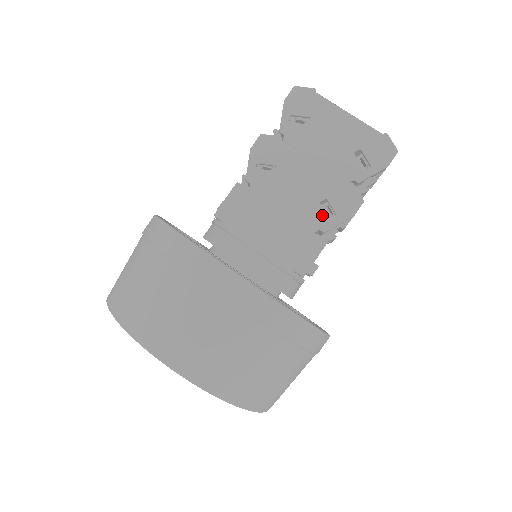
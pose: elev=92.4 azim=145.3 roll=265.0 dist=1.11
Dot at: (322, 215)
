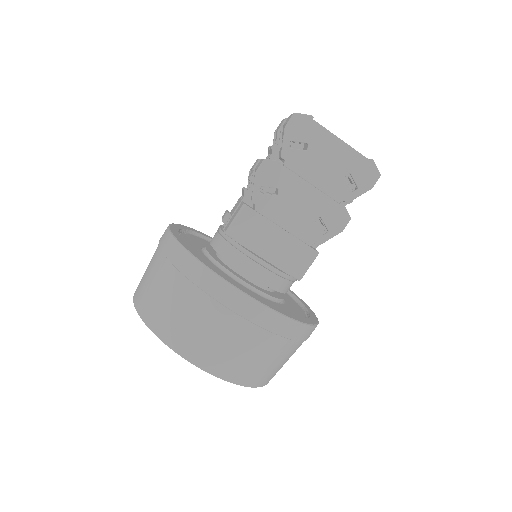
Dot at: (317, 231)
